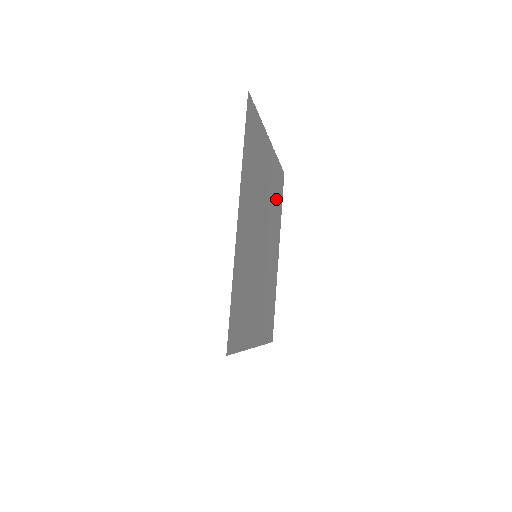
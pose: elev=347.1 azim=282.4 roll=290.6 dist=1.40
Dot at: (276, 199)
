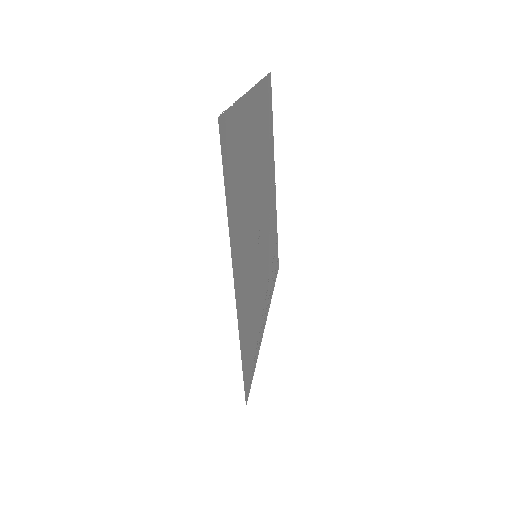
Dot at: (266, 132)
